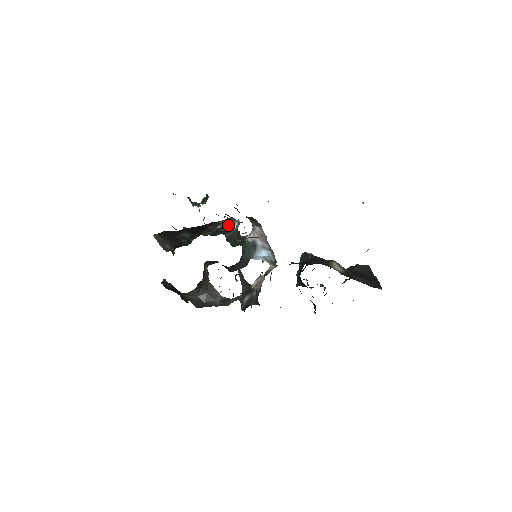
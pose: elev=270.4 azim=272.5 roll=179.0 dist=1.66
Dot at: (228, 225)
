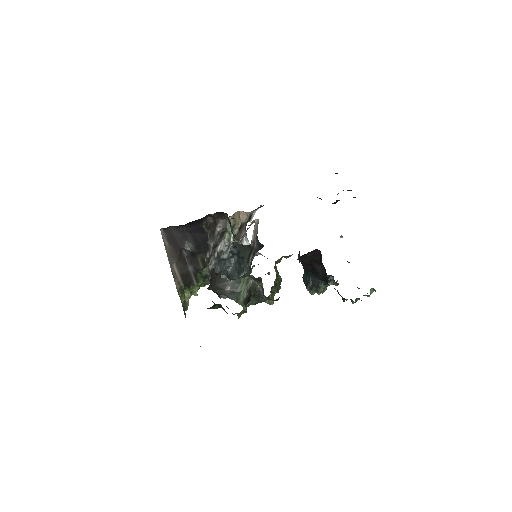
Dot at: occluded
